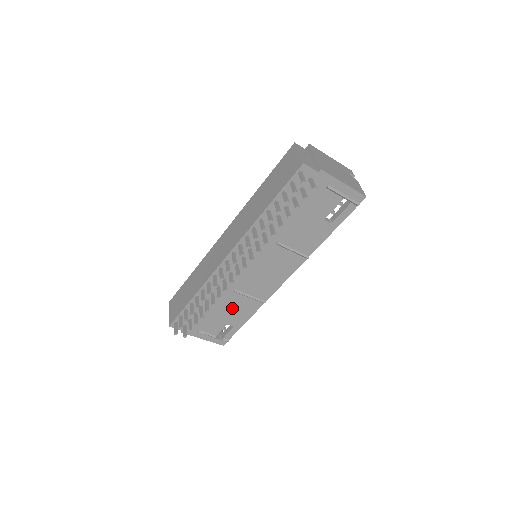
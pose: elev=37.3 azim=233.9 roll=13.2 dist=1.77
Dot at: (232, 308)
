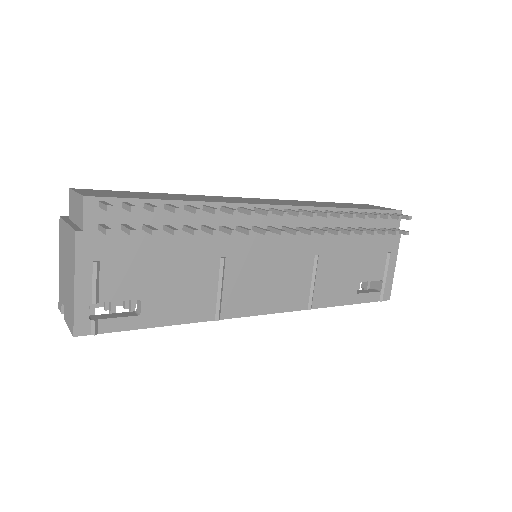
Dot at: (184, 280)
